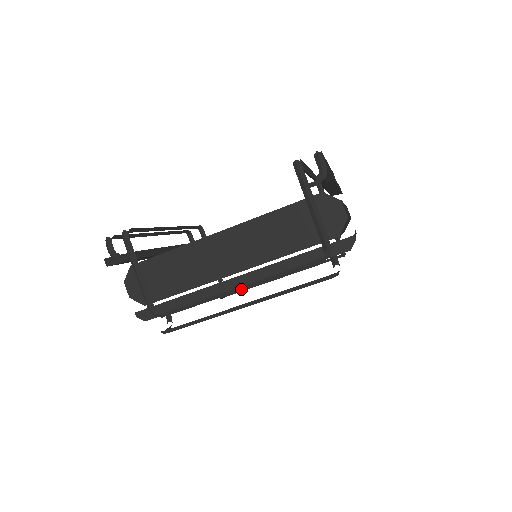
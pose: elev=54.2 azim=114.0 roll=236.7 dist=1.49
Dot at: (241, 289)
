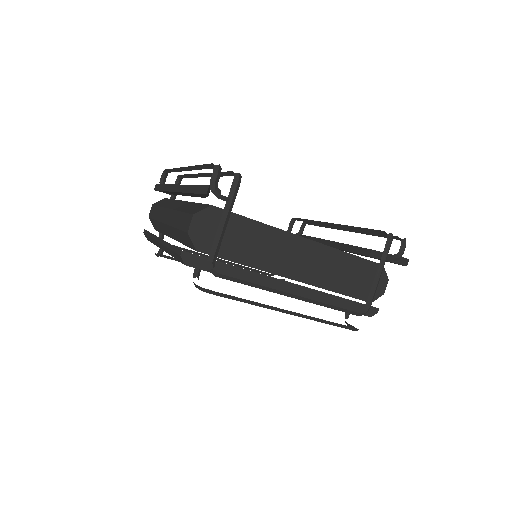
Dot at: (296, 297)
